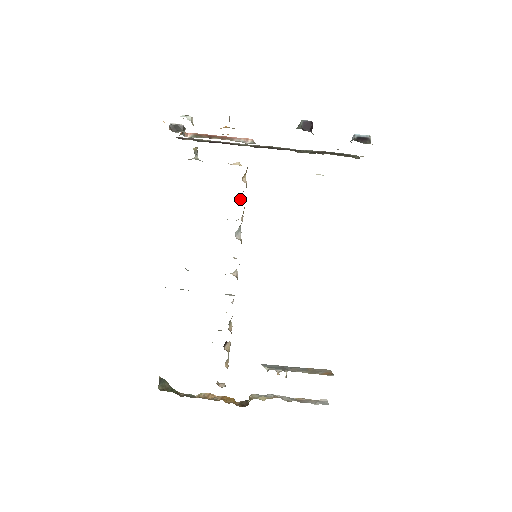
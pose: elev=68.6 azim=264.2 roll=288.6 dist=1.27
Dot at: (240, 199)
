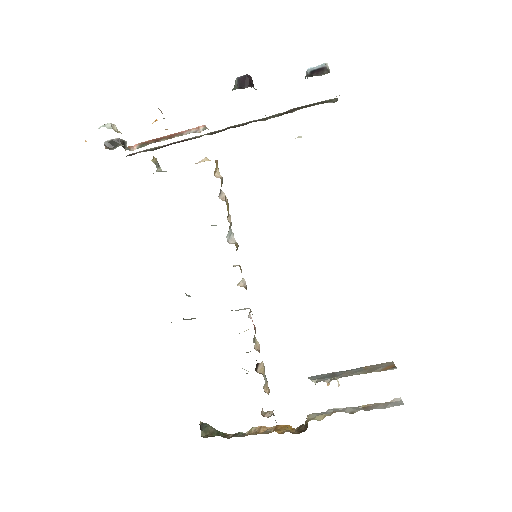
Dot at: (219, 198)
